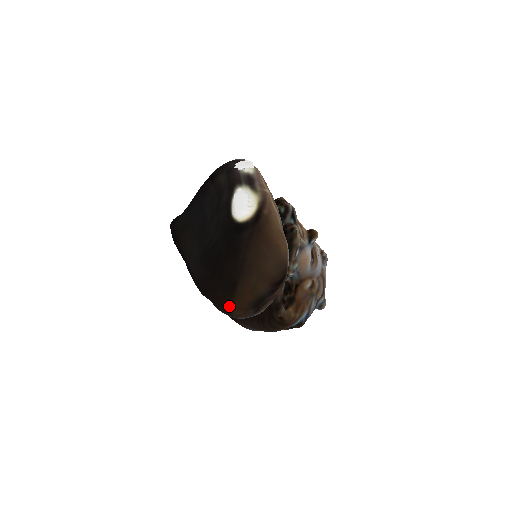
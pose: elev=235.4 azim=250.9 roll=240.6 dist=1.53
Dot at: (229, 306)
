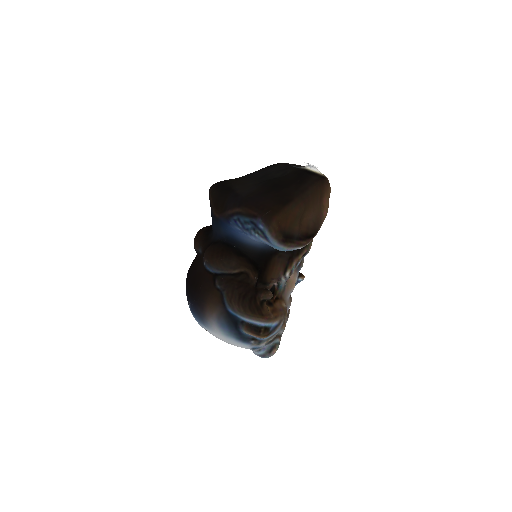
Dot at: (273, 214)
